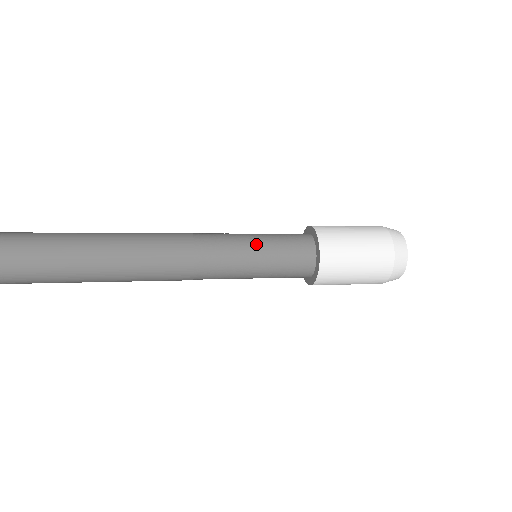
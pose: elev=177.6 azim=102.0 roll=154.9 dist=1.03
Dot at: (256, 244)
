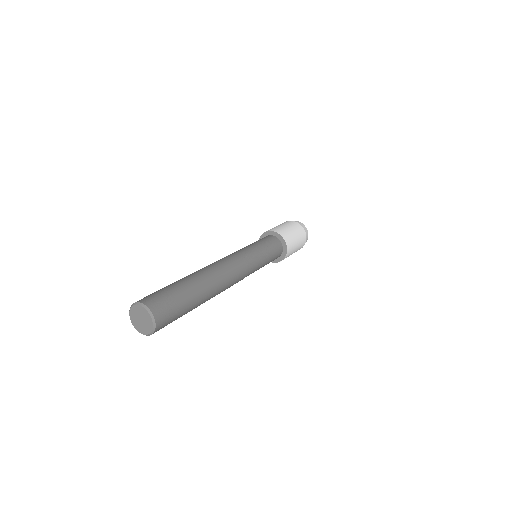
Dot at: (266, 260)
